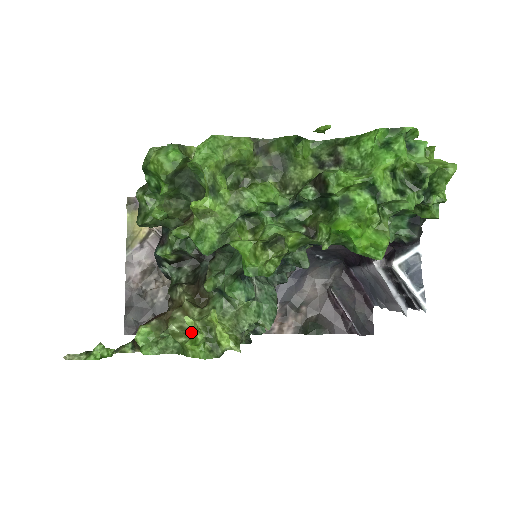
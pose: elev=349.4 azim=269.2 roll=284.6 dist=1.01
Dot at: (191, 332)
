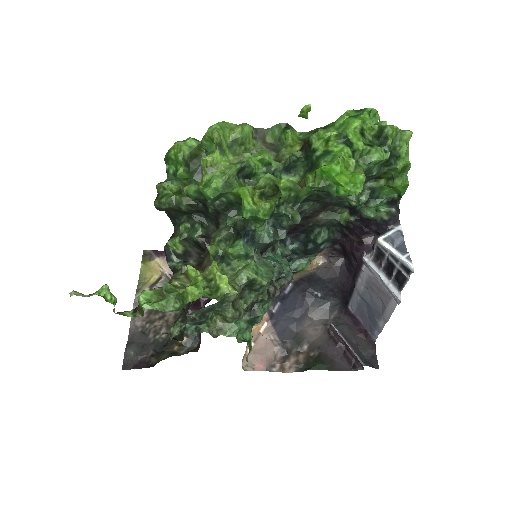
Dot at: occluded
